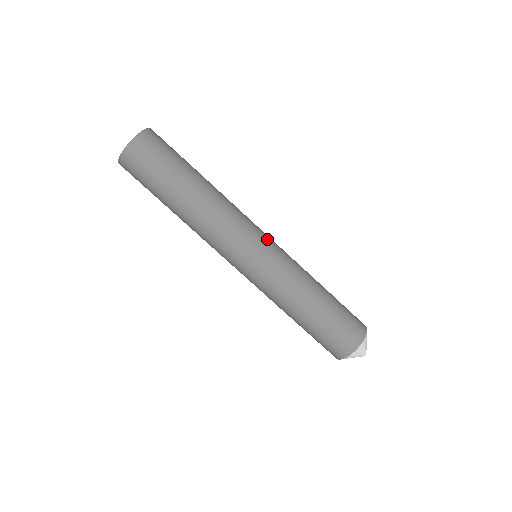
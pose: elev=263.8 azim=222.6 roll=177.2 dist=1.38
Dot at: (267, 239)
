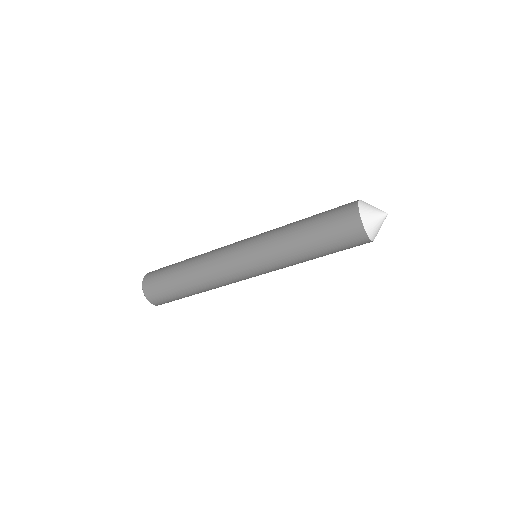
Dot at: occluded
